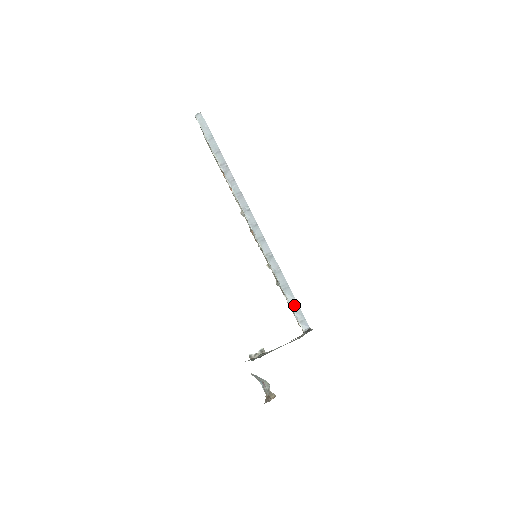
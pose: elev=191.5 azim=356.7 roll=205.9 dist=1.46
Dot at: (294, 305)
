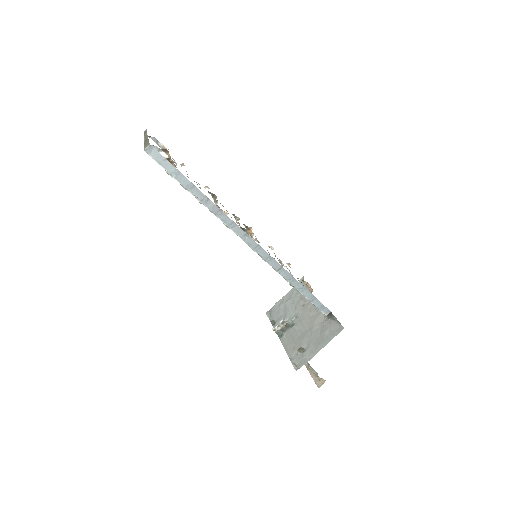
Dot at: (313, 300)
